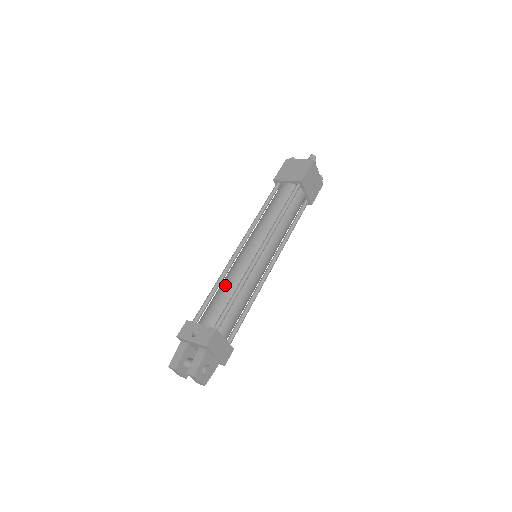
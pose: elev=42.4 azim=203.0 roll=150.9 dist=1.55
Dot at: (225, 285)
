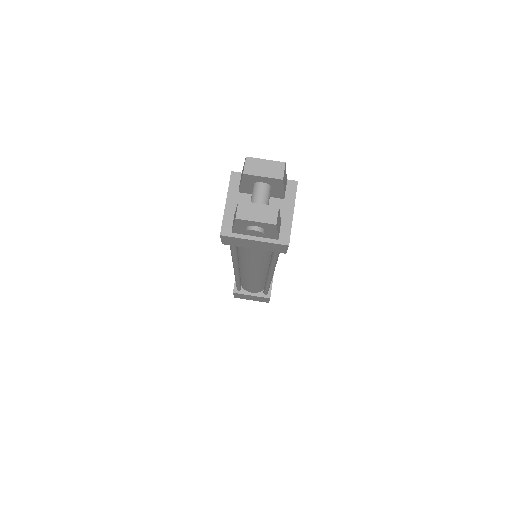
Dot at: occluded
